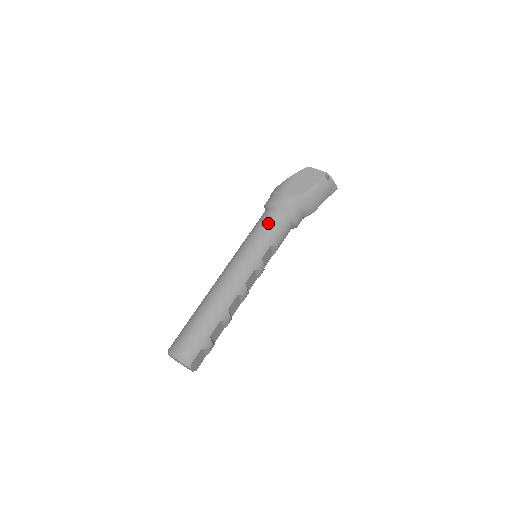
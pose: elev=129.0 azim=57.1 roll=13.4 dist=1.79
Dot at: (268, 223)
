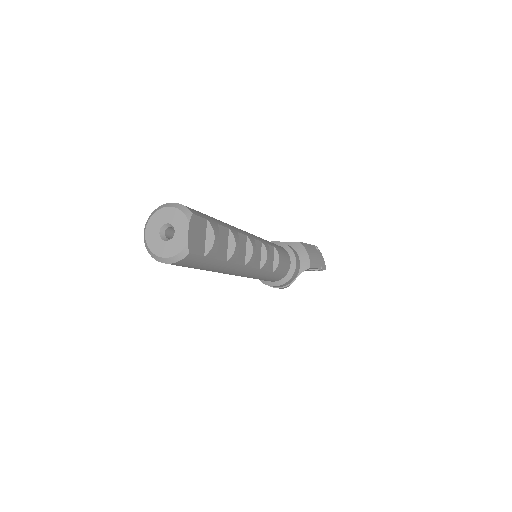
Dot at: occluded
